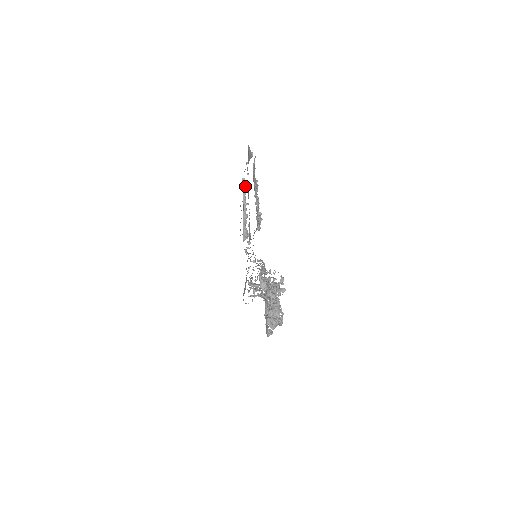
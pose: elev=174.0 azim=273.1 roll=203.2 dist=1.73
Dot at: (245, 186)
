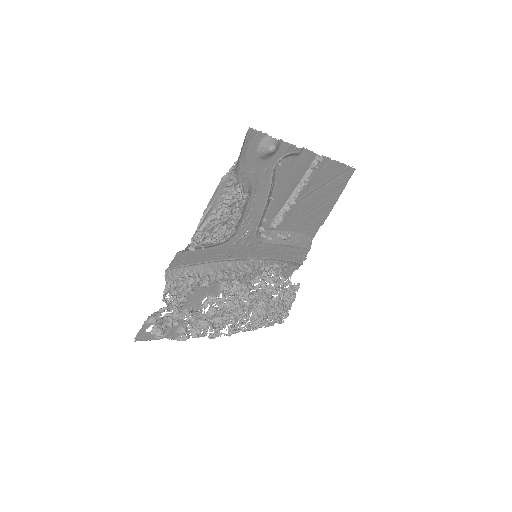
Dot at: (315, 166)
